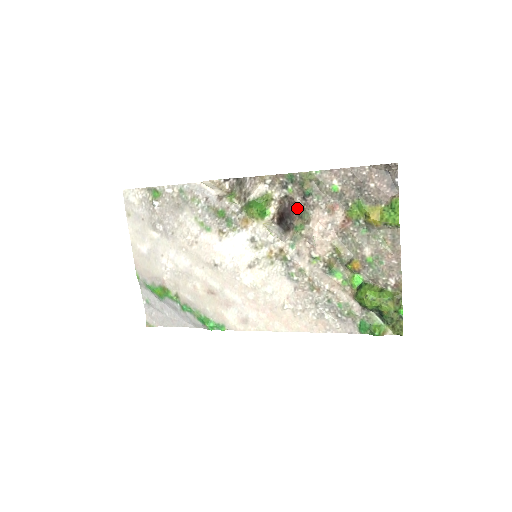
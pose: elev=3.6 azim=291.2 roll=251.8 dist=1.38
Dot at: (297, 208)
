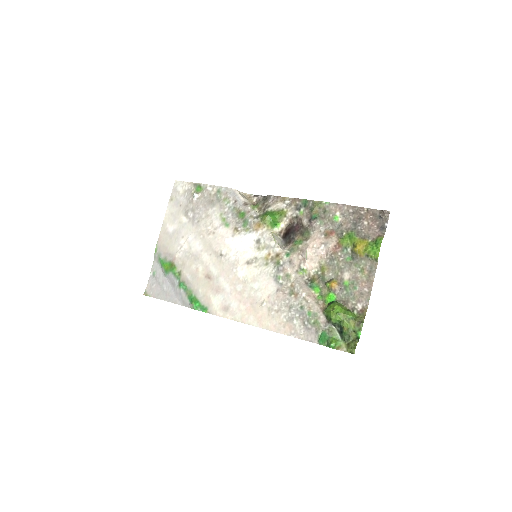
Dot at: (302, 228)
